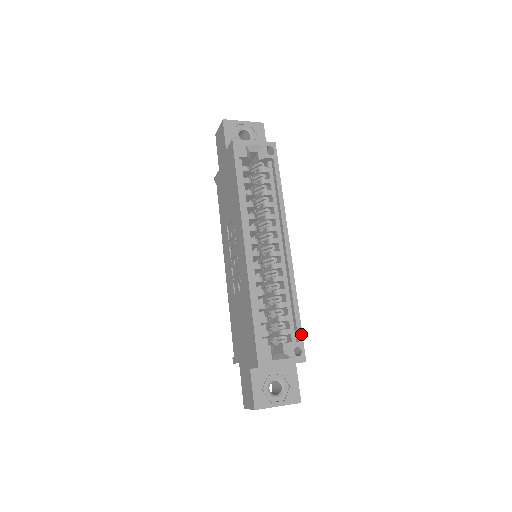
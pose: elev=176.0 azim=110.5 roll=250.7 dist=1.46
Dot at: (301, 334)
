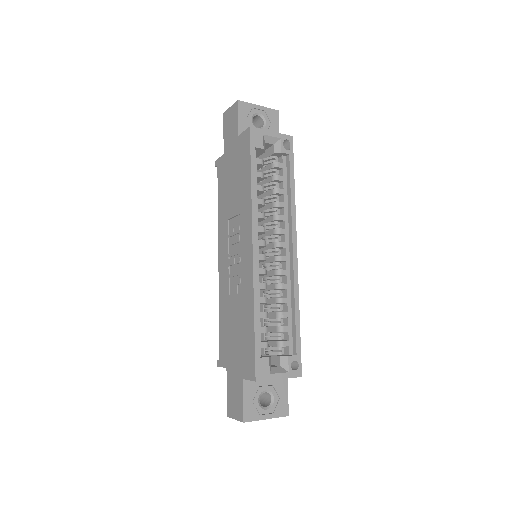
Dot at: (300, 347)
